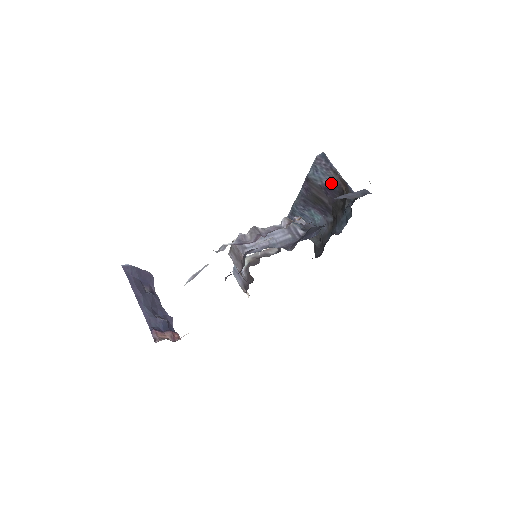
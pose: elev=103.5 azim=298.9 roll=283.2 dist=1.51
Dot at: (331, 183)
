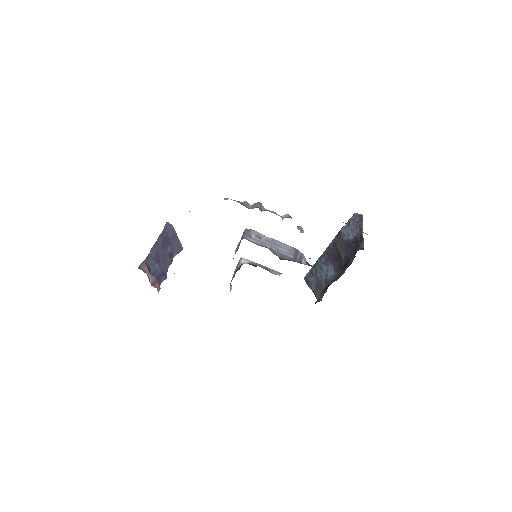
Dot at: (354, 240)
